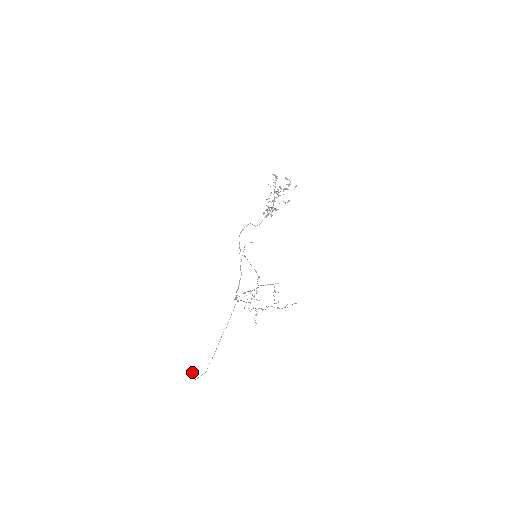
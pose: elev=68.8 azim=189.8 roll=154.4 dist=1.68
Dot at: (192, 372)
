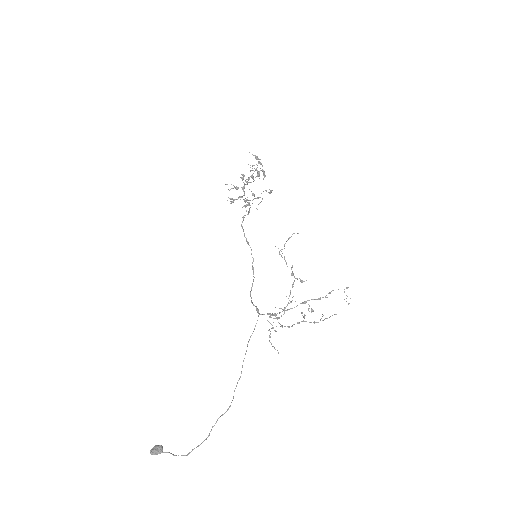
Dot at: (162, 446)
